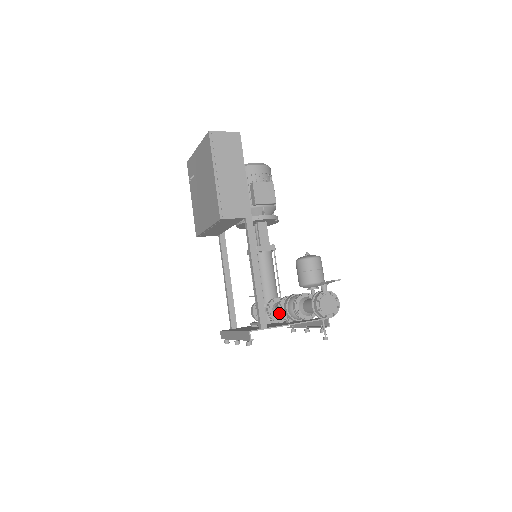
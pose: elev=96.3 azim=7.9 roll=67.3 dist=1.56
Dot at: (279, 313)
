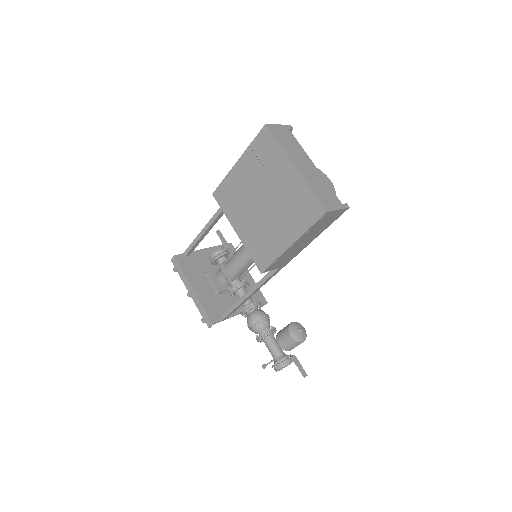
Dot at: (242, 313)
